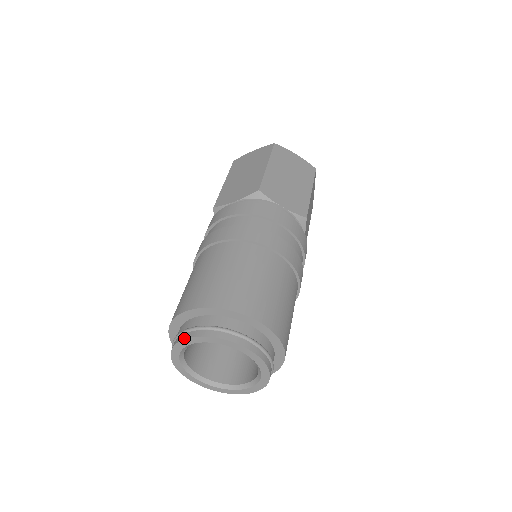
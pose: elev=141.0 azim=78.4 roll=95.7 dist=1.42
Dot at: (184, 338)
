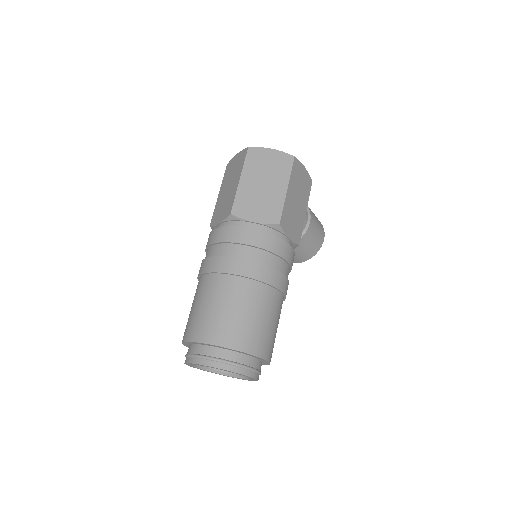
Dot at: (185, 362)
